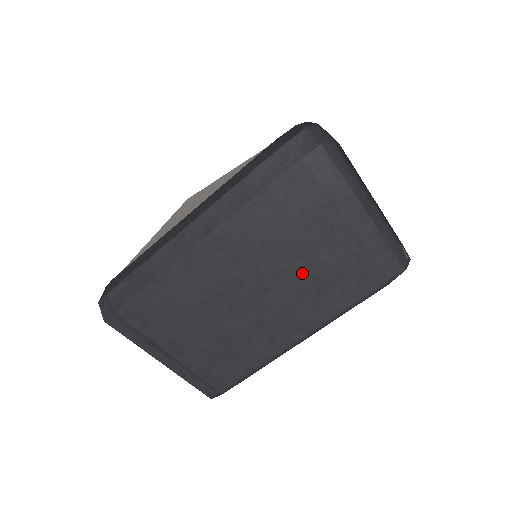
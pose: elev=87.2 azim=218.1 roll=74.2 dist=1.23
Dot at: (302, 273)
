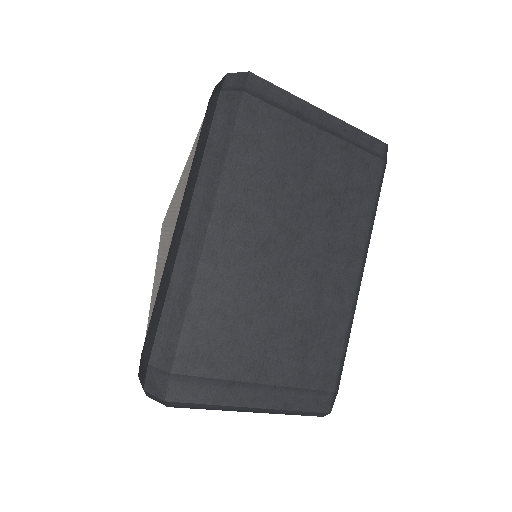
Dot at: (316, 197)
